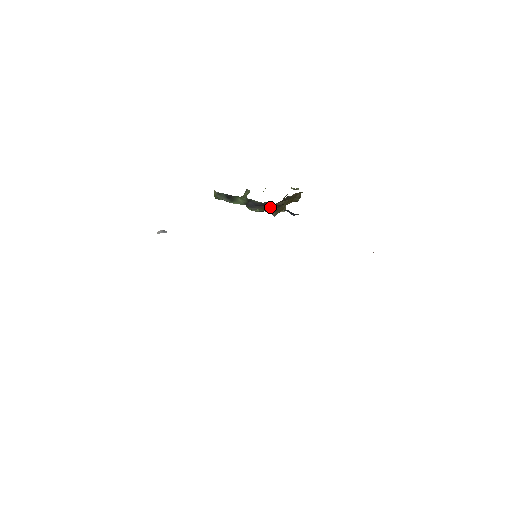
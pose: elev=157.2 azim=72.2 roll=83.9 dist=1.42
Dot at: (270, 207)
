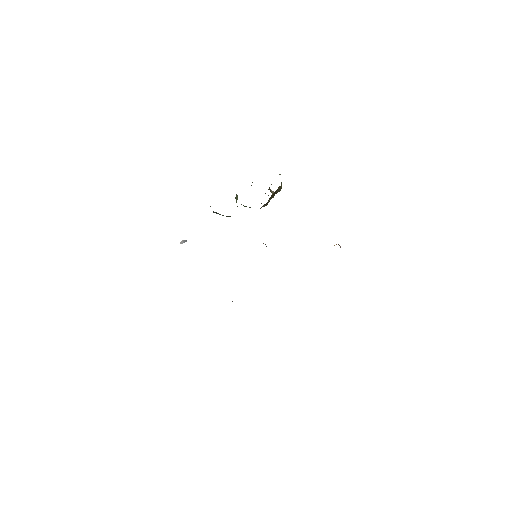
Dot at: occluded
